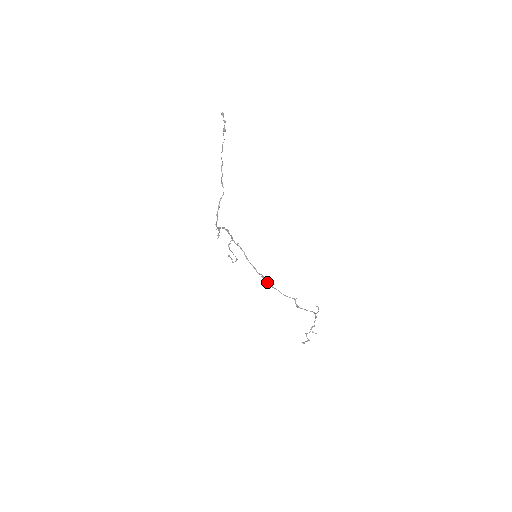
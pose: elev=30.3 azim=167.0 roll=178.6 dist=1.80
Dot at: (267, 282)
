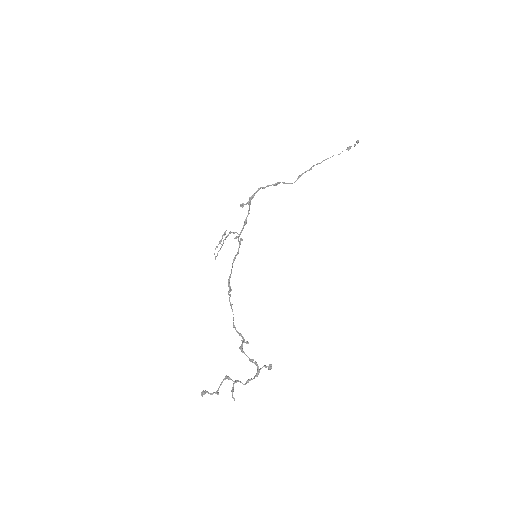
Dot at: occluded
